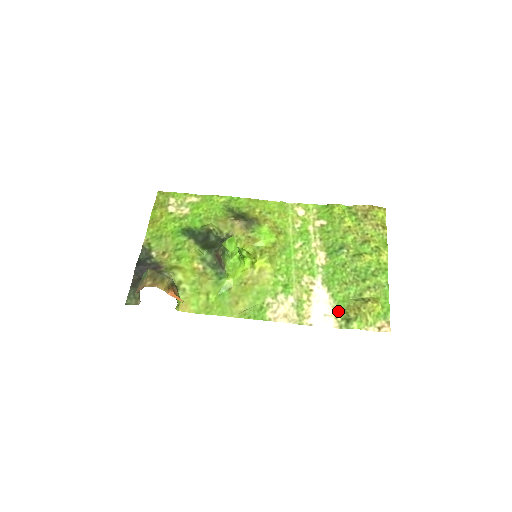
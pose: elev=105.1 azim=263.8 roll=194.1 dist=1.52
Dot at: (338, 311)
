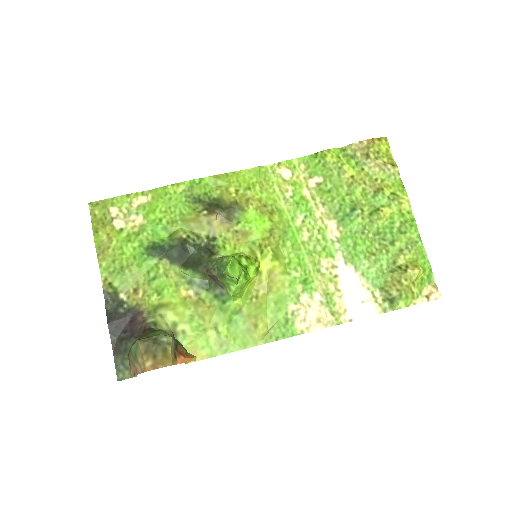
Dot at: (375, 292)
